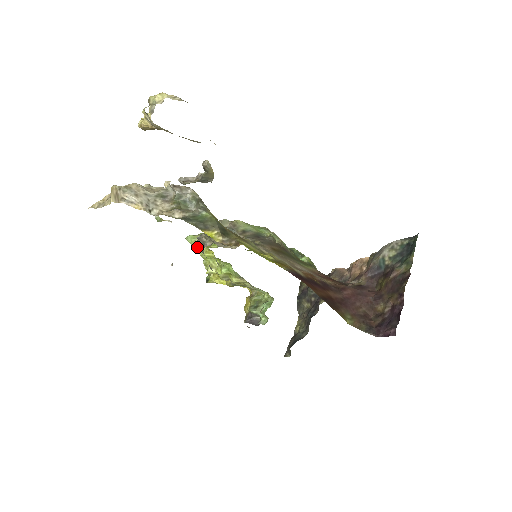
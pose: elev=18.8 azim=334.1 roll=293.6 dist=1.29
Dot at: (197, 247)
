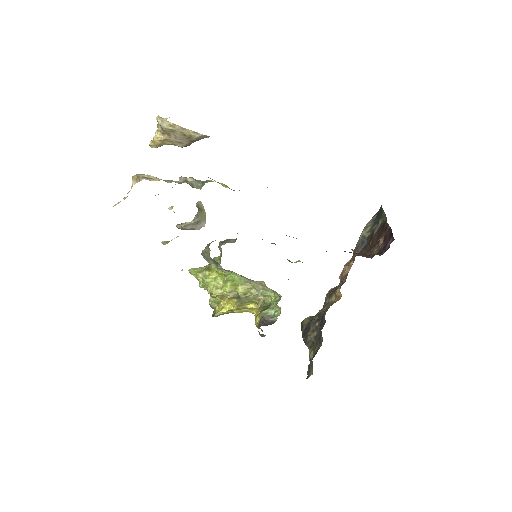
Dot at: (200, 275)
